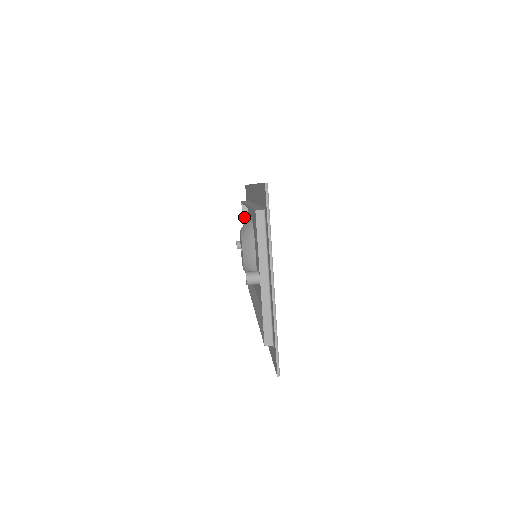
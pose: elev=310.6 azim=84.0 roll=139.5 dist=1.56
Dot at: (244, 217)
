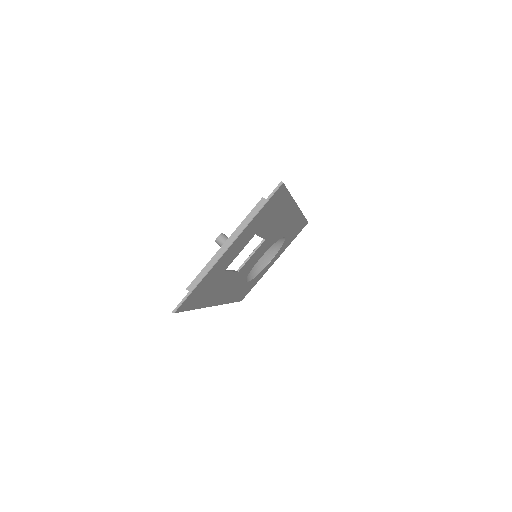
Dot at: occluded
